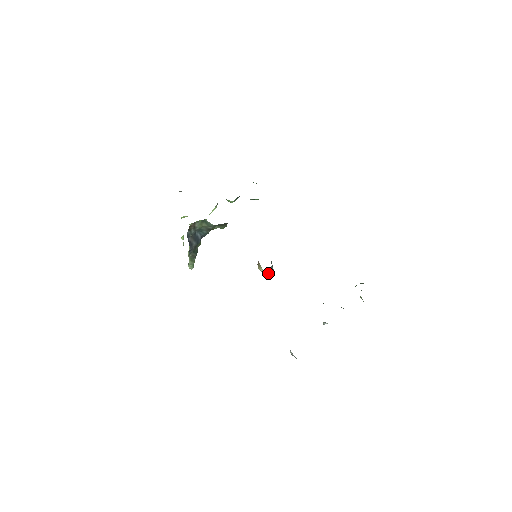
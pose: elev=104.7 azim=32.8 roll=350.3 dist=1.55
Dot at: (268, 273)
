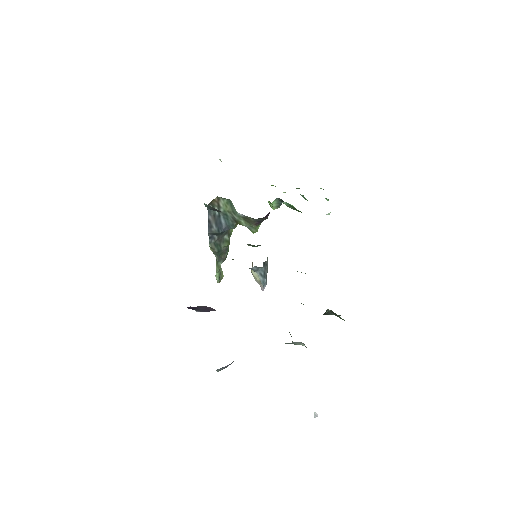
Dot at: (258, 280)
